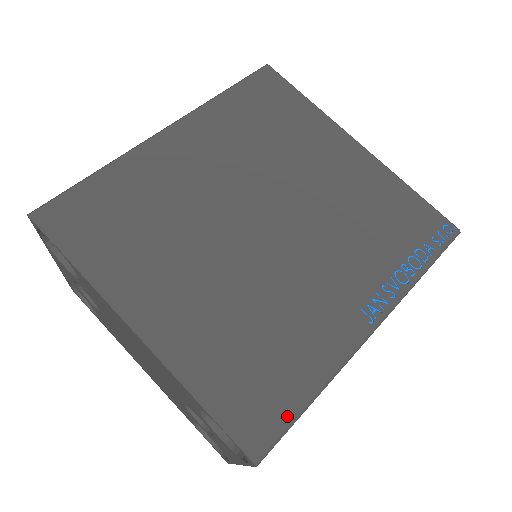
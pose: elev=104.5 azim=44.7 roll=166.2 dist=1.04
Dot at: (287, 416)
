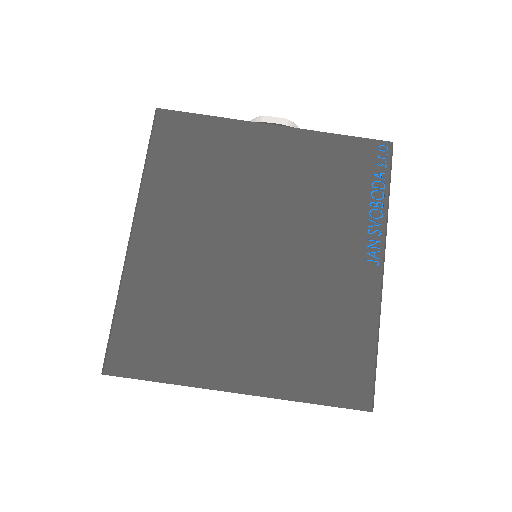
Dot at: (369, 369)
